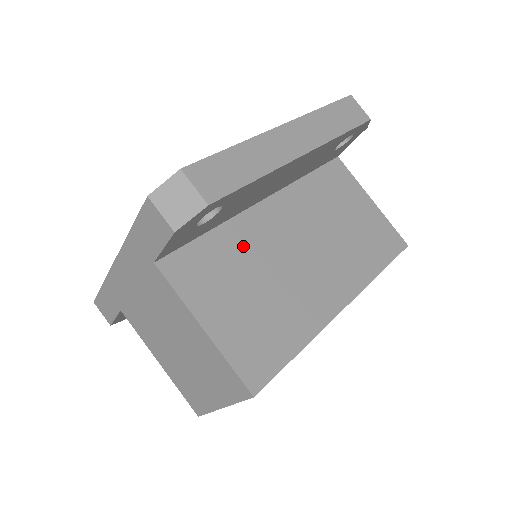
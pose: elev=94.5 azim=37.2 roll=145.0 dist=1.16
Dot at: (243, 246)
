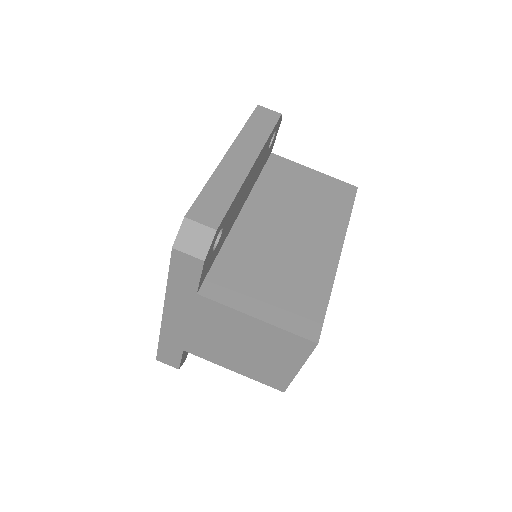
Dot at: (247, 250)
